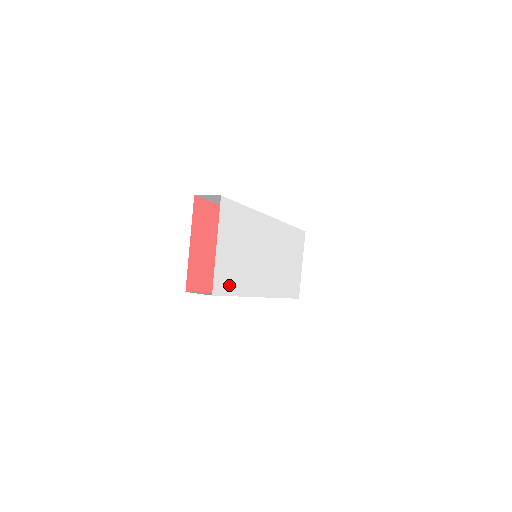
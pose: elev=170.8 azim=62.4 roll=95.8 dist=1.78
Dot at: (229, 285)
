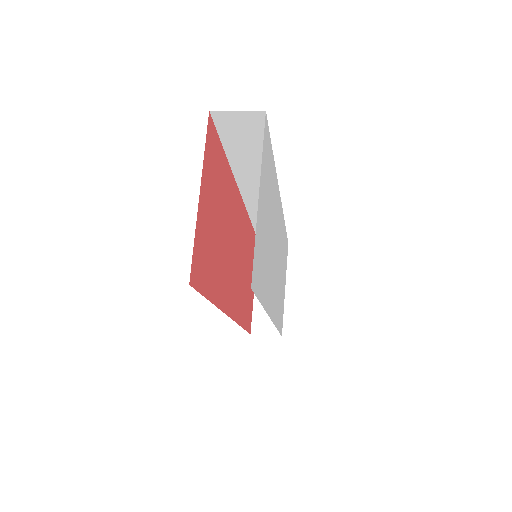
Dot at: (259, 280)
